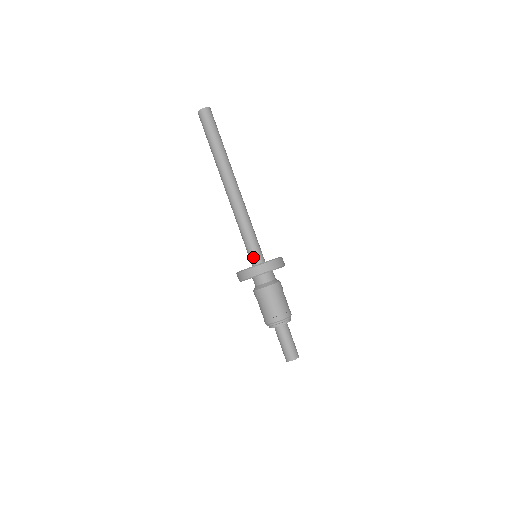
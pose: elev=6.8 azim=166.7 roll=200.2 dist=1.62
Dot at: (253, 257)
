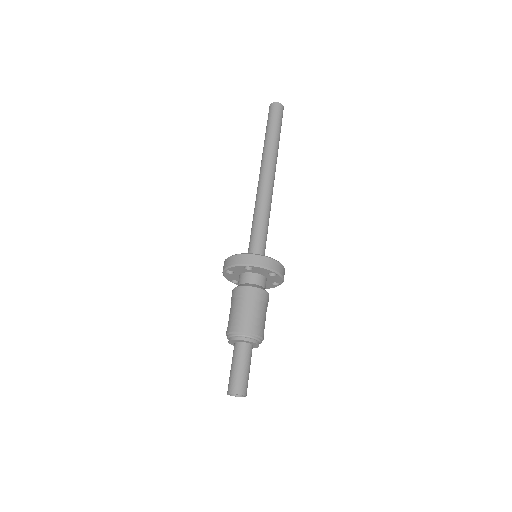
Dot at: (257, 253)
